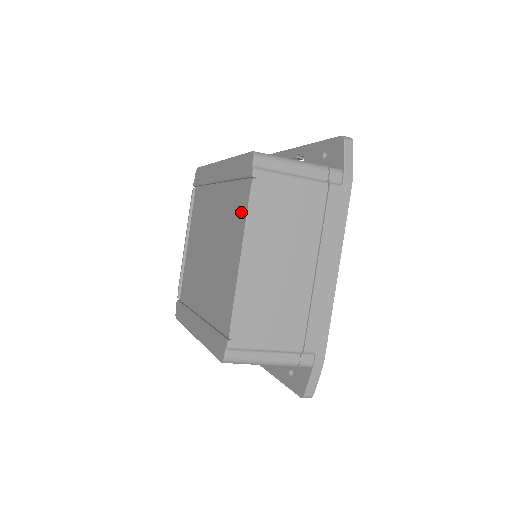
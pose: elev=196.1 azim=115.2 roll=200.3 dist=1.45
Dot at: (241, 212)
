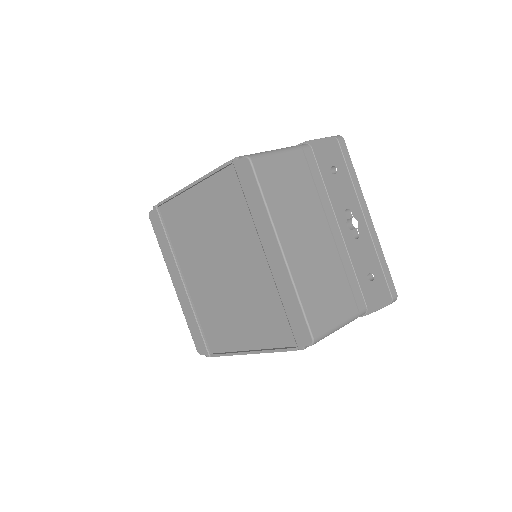
Dot at: (271, 331)
